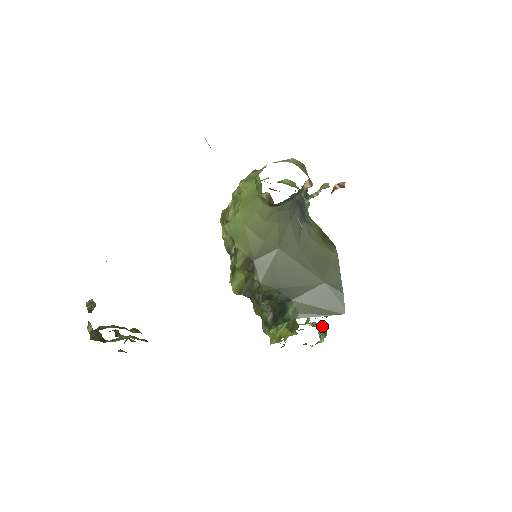
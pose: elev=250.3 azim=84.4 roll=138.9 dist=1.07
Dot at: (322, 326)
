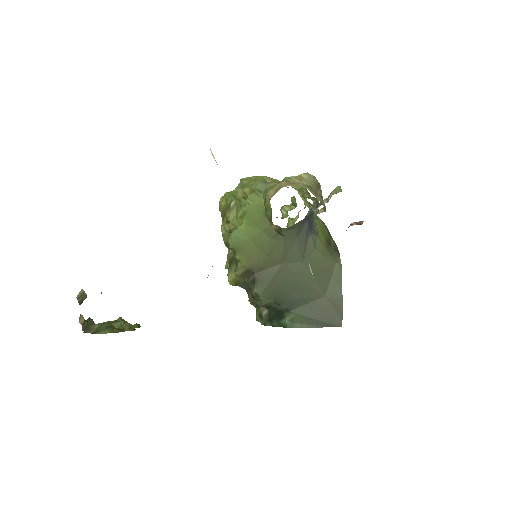
Dot at: occluded
